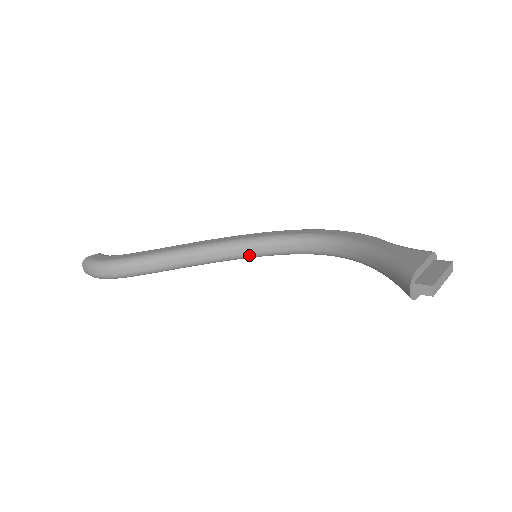
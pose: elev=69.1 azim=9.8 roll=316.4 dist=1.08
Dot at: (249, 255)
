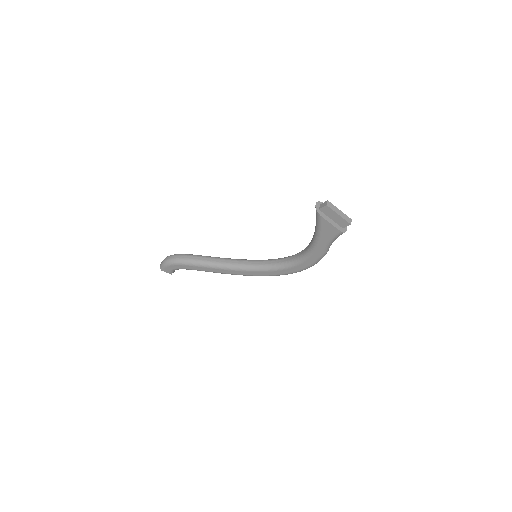
Dot at: (253, 266)
